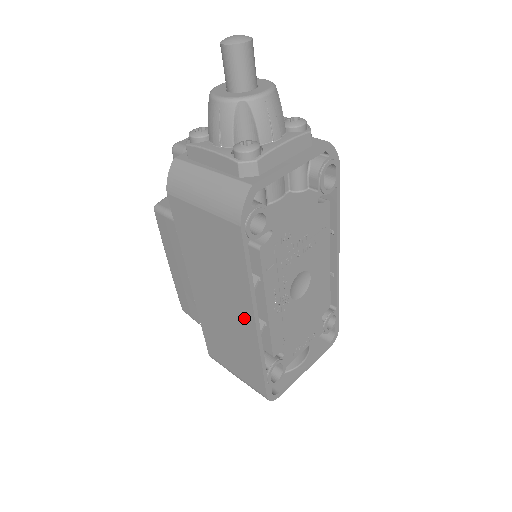
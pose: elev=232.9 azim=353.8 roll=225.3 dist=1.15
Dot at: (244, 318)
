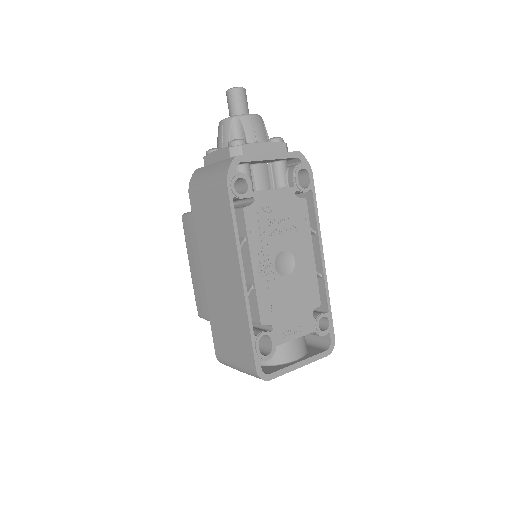
Dot at: (234, 277)
